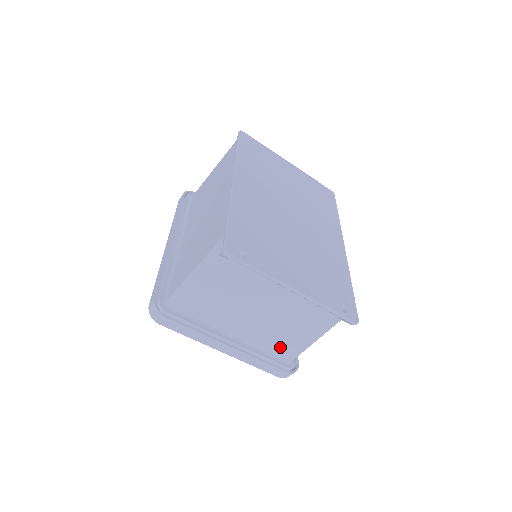
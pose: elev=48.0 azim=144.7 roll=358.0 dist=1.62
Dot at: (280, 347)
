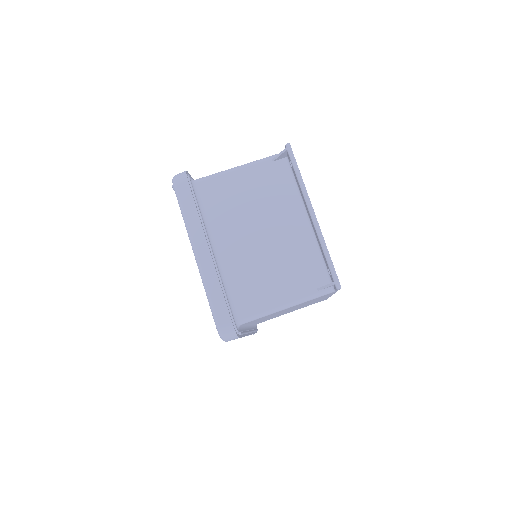
Dot at: (244, 293)
